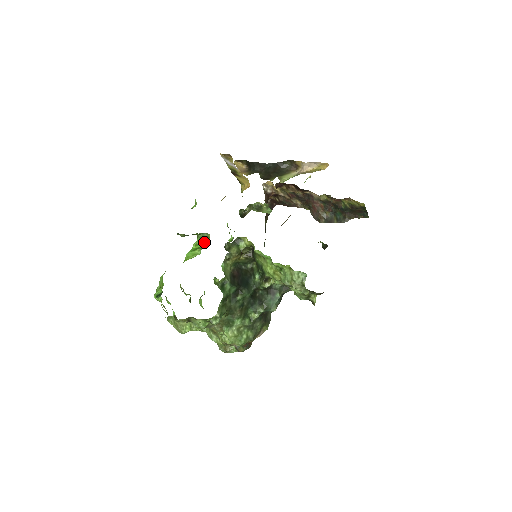
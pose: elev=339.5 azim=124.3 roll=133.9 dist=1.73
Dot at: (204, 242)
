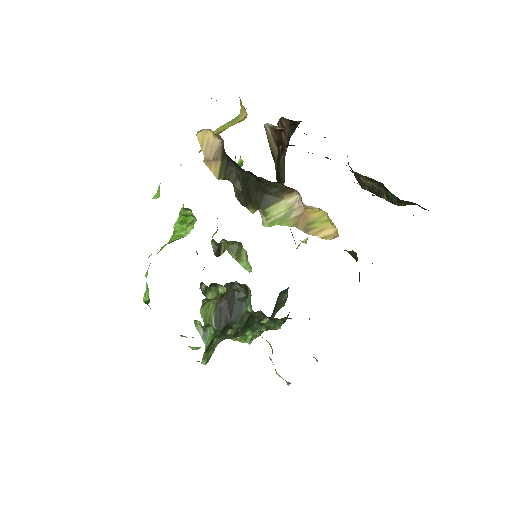
Dot at: (191, 214)
